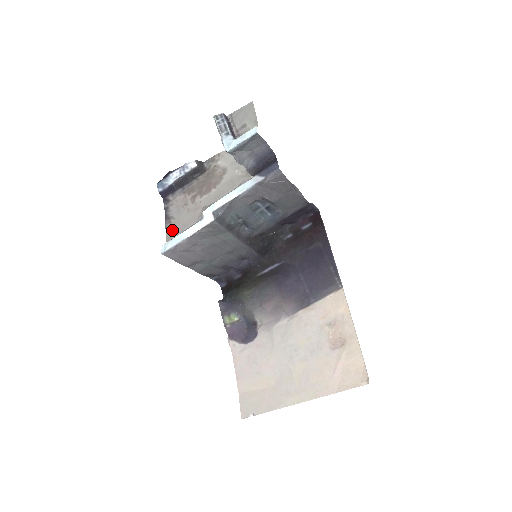
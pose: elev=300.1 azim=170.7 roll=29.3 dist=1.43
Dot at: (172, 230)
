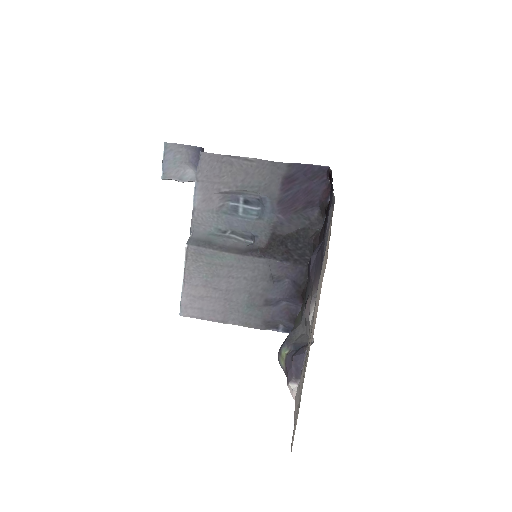
Dot at: occluded
